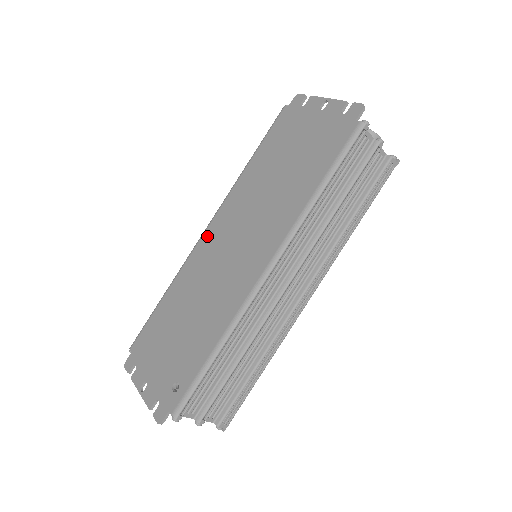
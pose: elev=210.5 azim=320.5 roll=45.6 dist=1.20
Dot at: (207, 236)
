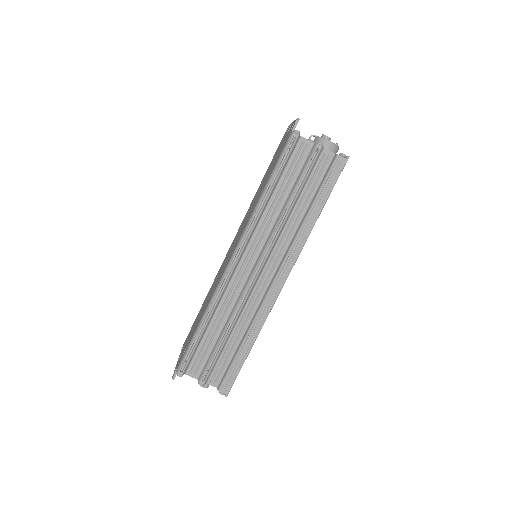
Dot at: (230, 246)
